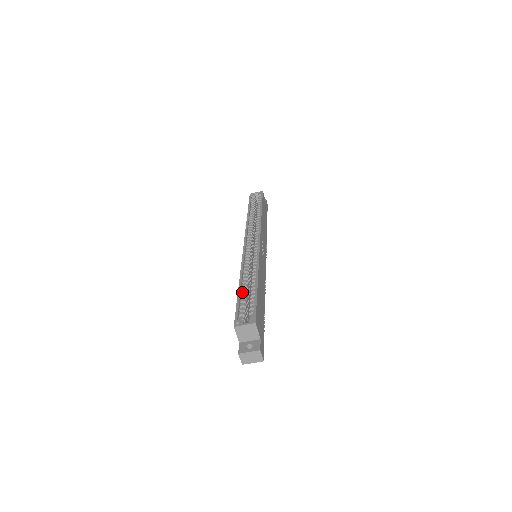
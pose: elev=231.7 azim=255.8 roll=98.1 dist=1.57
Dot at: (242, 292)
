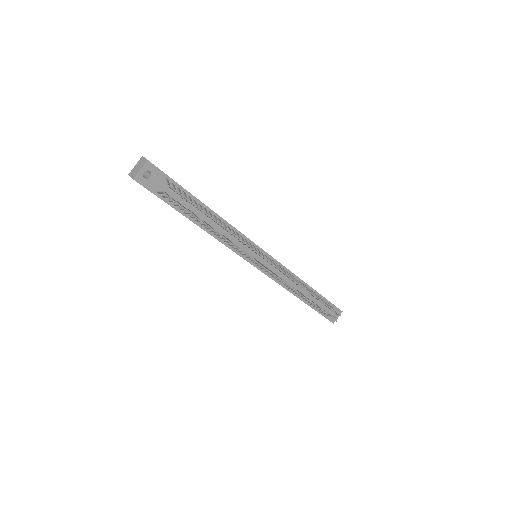
Dot at: occluded
